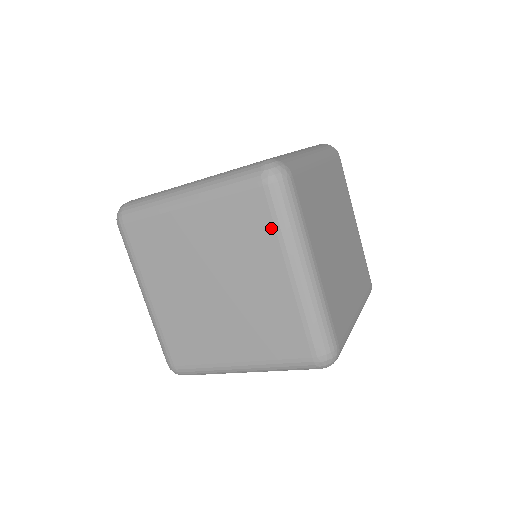
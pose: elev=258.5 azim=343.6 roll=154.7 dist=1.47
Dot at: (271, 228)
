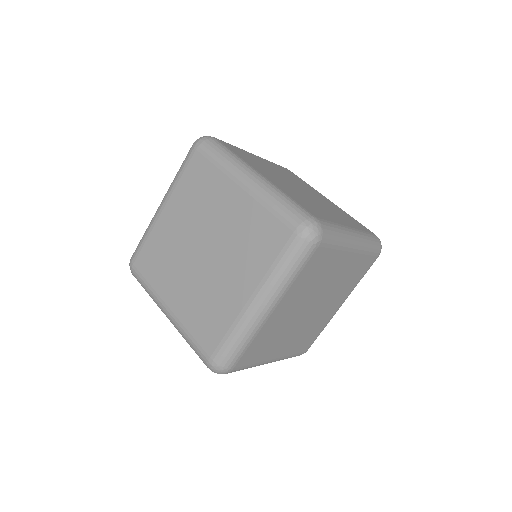
Dot at: (213, 169)
